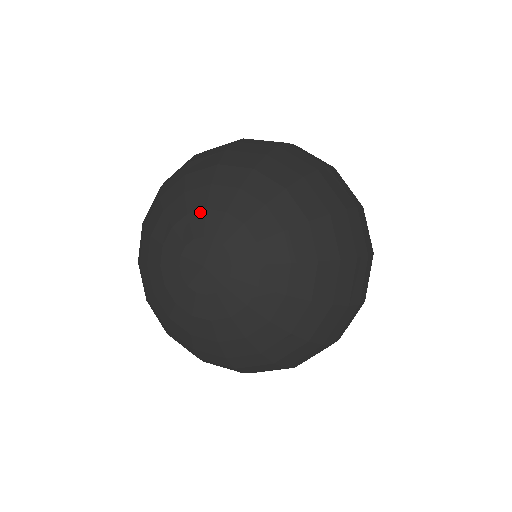
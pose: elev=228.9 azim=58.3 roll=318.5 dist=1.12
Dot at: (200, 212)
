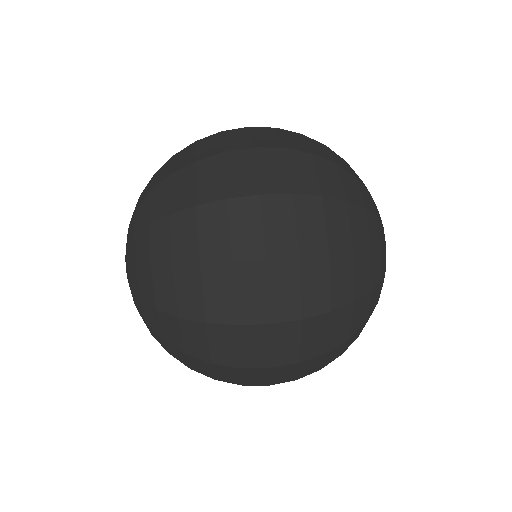
Dot at: occluded
